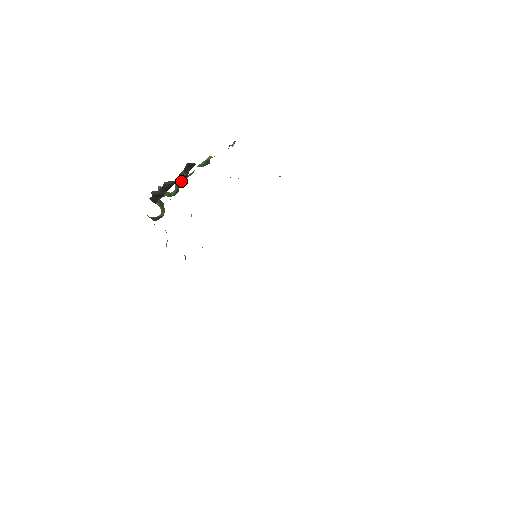
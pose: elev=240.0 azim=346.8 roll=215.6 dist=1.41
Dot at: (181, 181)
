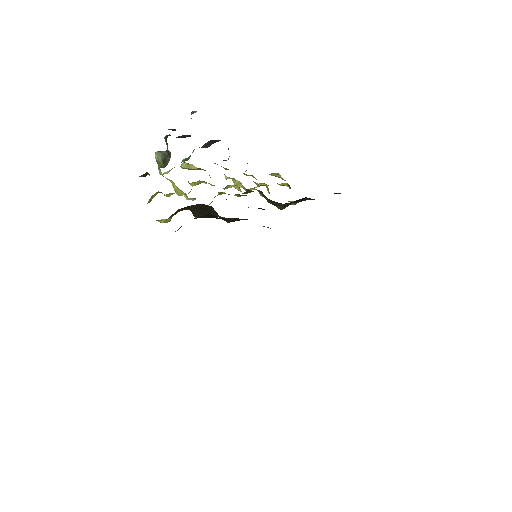
Dot at: occluded
